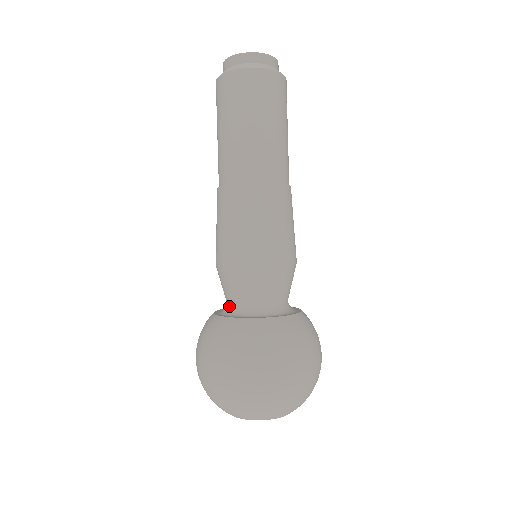
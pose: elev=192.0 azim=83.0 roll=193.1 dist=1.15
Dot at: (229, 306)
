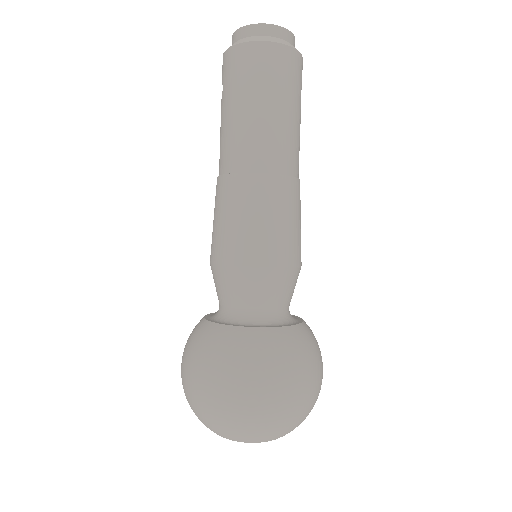
Dot at: (225, 312)
